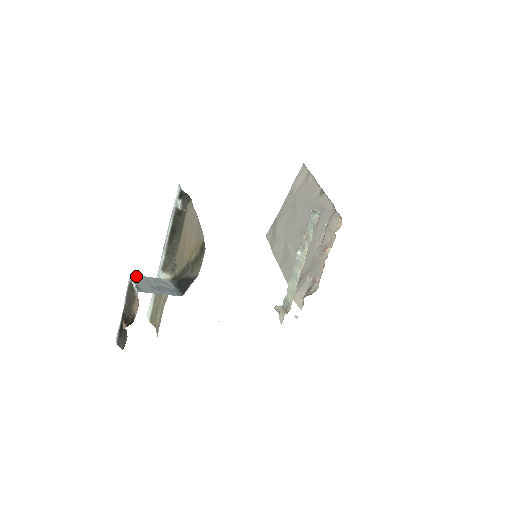
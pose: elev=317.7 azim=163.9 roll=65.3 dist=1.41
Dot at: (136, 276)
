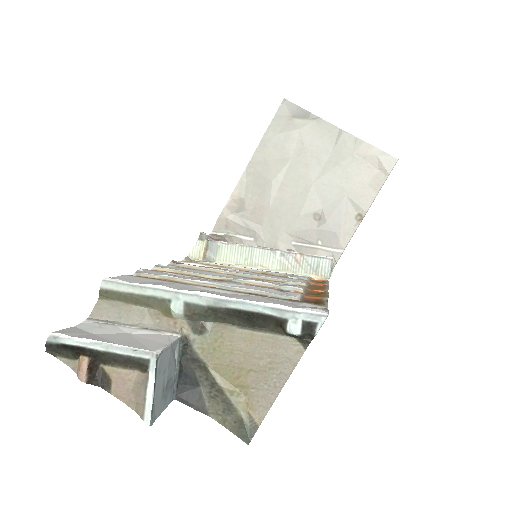
Dot at: (161, 355)
